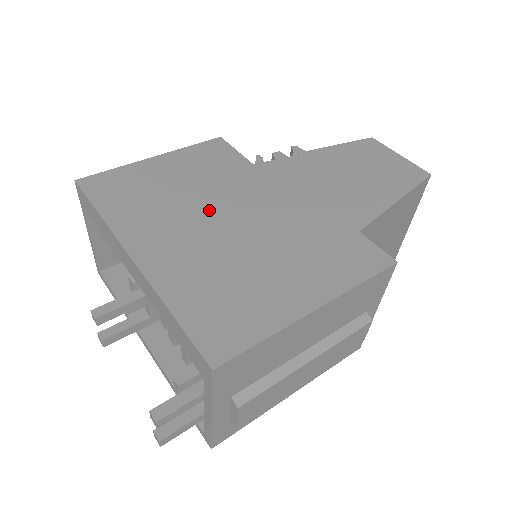
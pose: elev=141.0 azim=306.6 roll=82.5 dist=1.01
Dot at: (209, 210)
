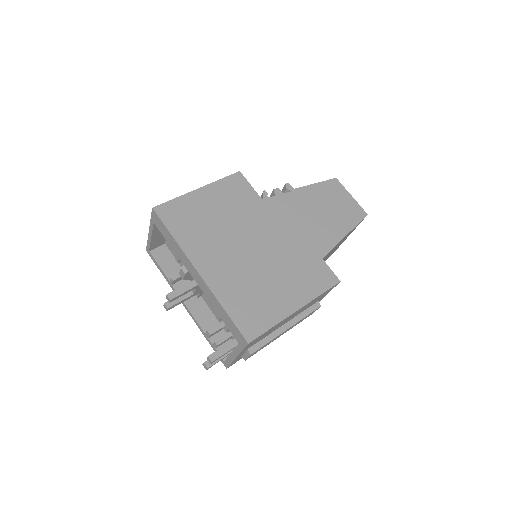
Dot at: (238, 238)
